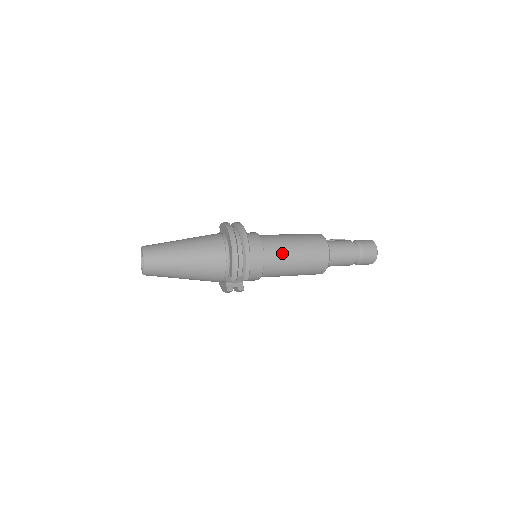
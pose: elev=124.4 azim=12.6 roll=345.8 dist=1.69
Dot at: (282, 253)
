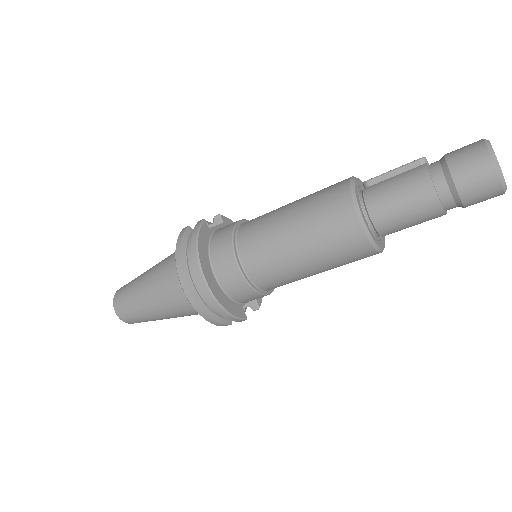
Dot at: (280, 271)
